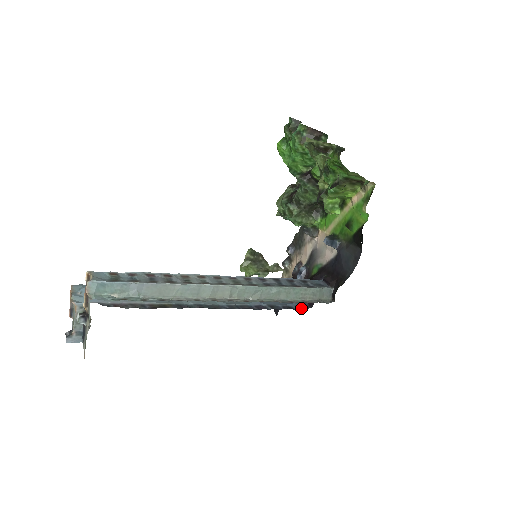
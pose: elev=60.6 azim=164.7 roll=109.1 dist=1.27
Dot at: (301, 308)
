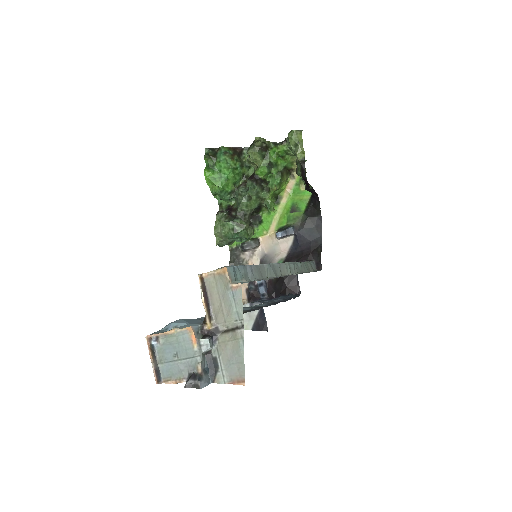
Dot at: occluded
